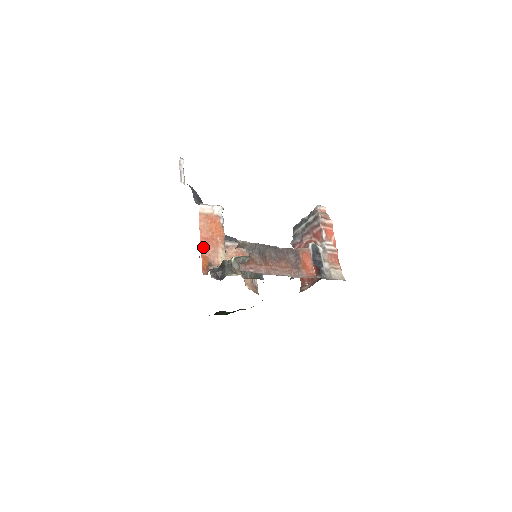
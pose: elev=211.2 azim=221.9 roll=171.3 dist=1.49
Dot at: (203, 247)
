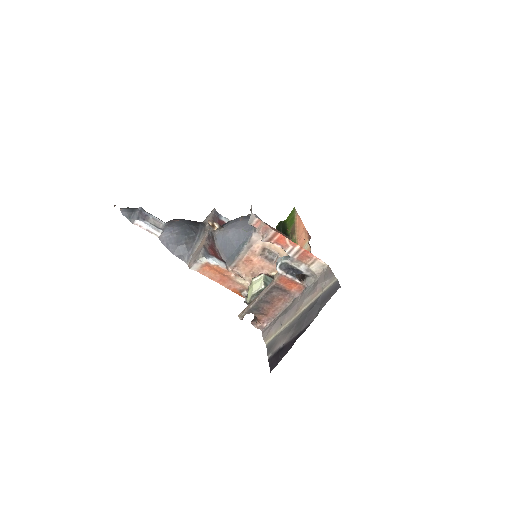
Dot at: (226, 286)
